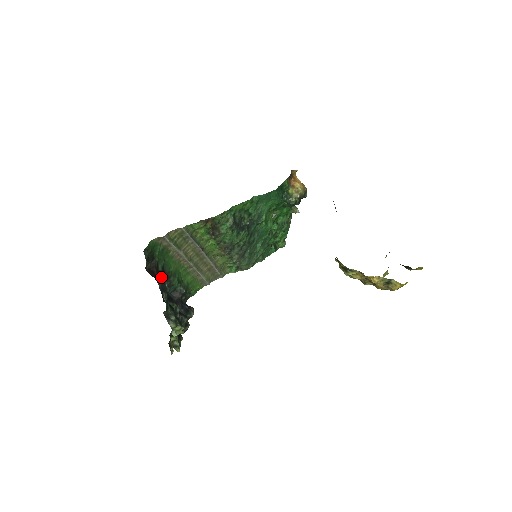
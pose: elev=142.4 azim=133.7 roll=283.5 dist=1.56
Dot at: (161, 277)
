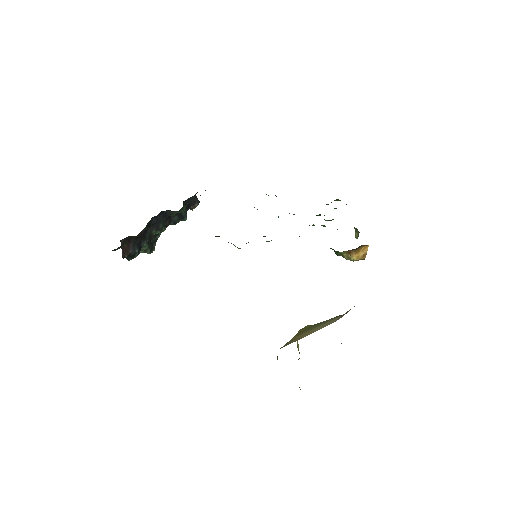
Dot at: occluded
